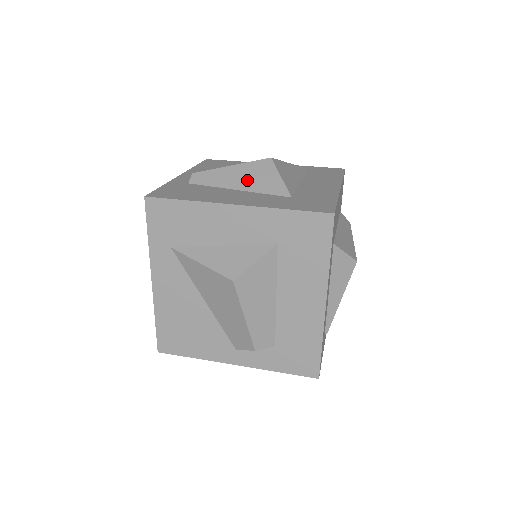
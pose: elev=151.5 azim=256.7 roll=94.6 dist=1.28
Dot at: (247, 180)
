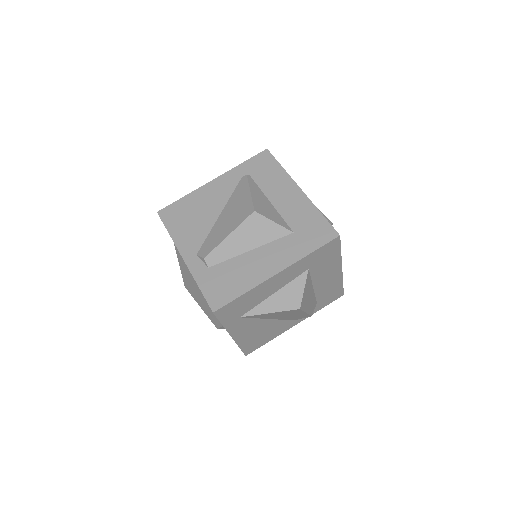
Dot at: (252, 239)
